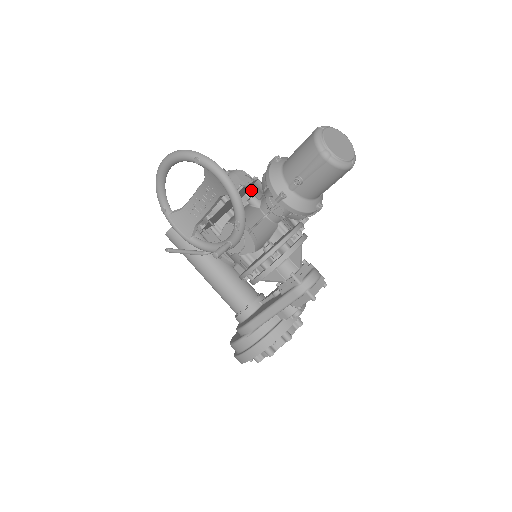
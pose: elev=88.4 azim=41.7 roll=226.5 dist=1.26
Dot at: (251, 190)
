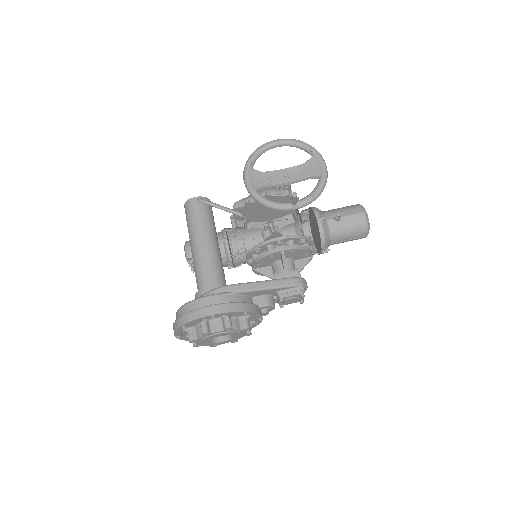
Dot at: (275, 221)
